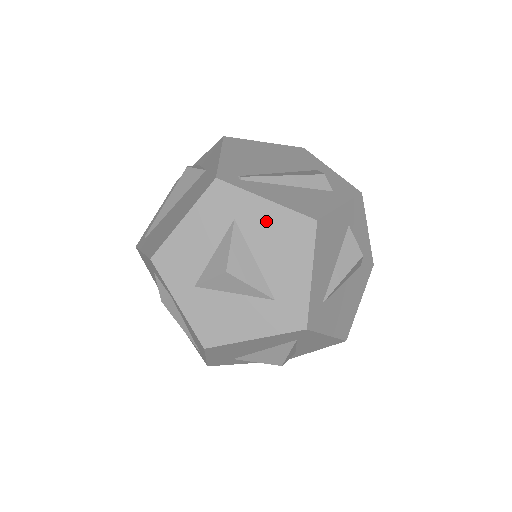
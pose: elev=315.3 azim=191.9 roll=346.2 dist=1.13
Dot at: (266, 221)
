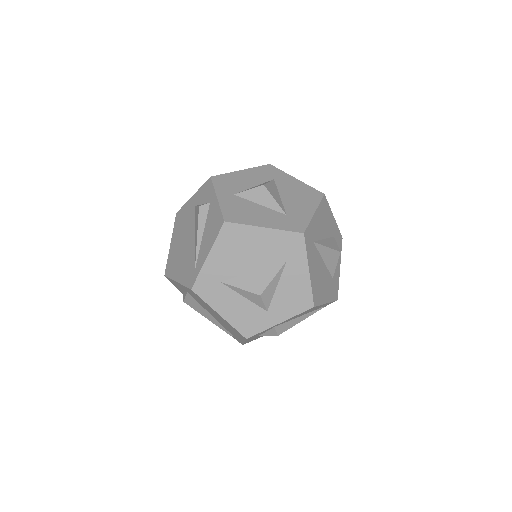
Dot at: (293, 185)
